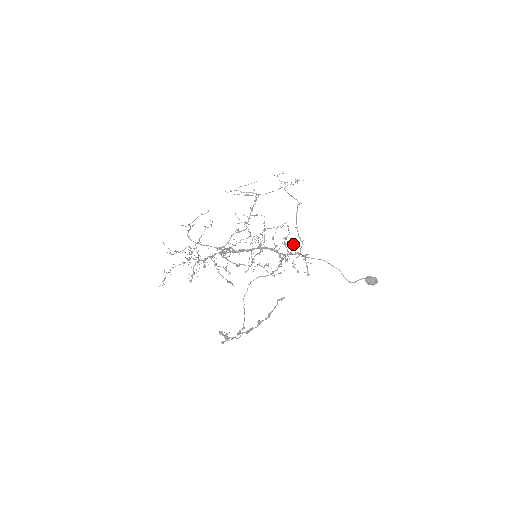
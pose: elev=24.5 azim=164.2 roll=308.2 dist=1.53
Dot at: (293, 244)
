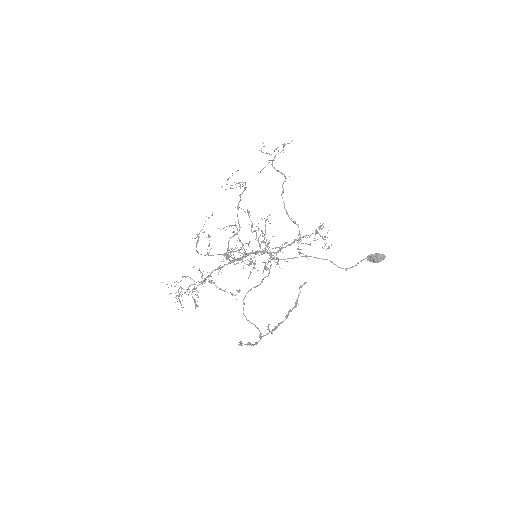
Dot at: occluded
